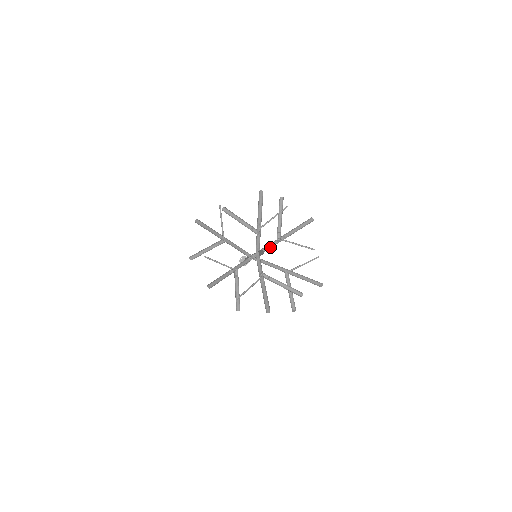
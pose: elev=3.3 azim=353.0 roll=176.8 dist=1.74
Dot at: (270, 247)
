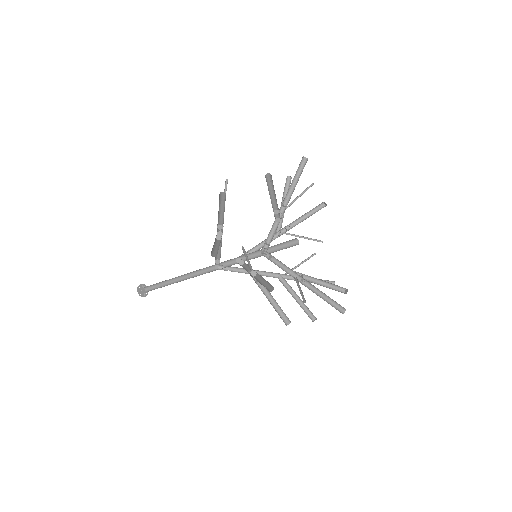
Dot at: (263, 245)
